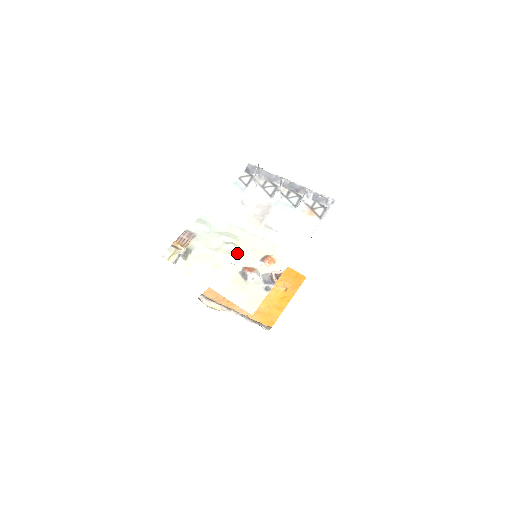
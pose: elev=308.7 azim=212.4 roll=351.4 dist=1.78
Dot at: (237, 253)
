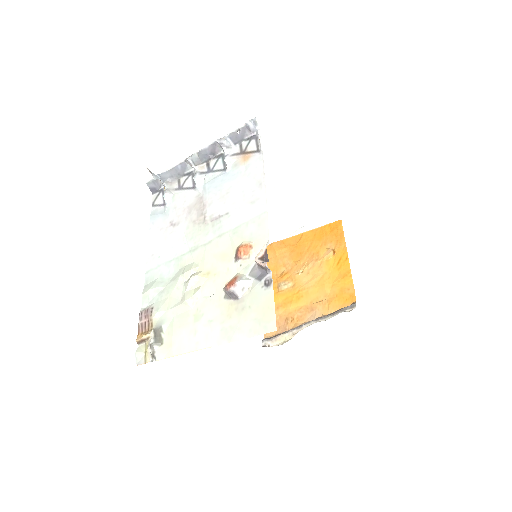
Dot at: (206, 280)
